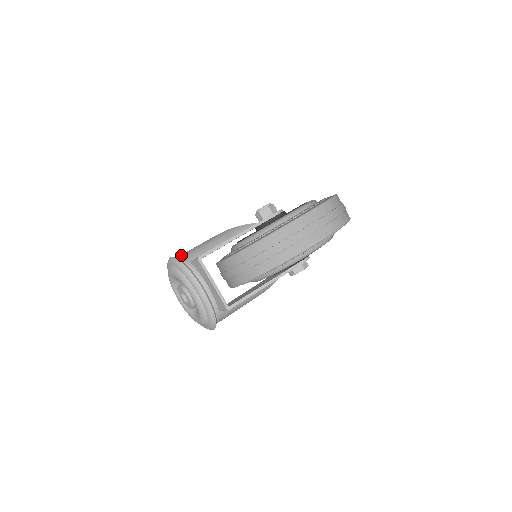
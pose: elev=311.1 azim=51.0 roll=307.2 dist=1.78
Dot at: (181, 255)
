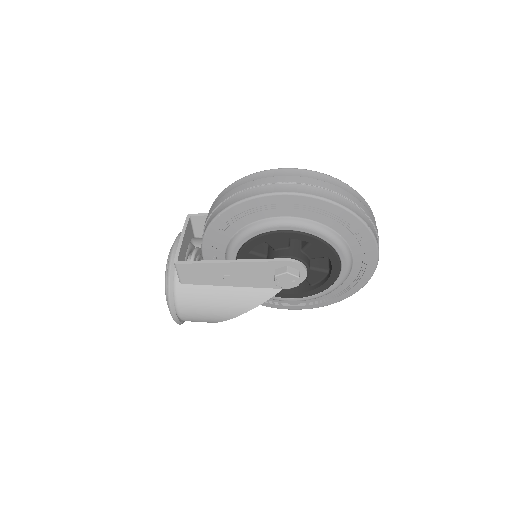
Dot at: occluded
